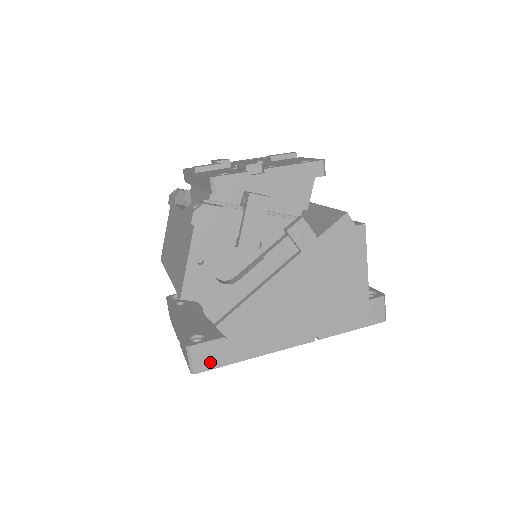
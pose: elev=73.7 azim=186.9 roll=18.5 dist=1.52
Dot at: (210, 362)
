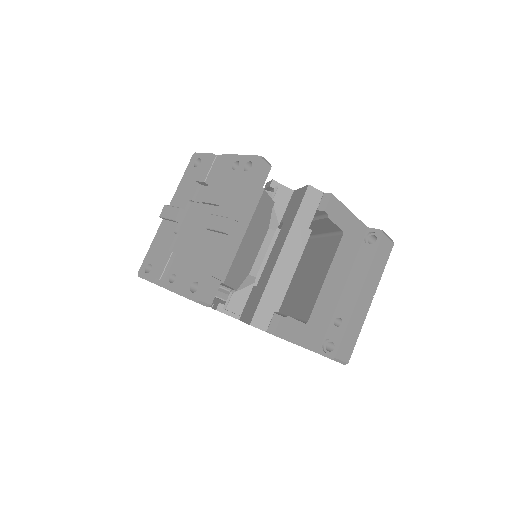
Dot at: occluded
